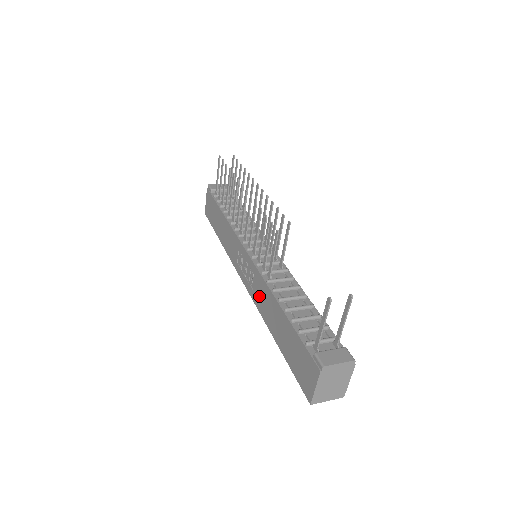
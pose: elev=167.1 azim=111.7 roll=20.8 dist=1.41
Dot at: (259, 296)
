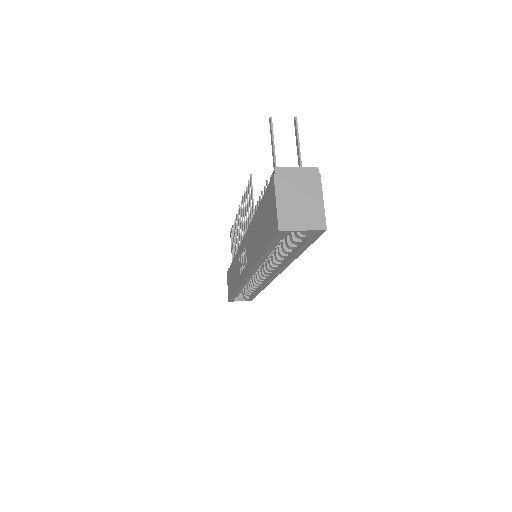
Dot at: (249, 253)
